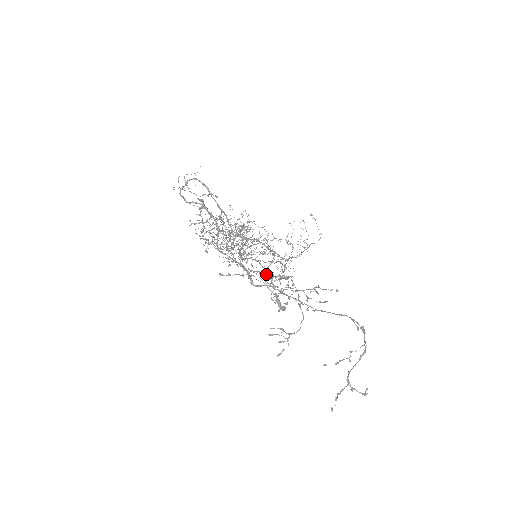
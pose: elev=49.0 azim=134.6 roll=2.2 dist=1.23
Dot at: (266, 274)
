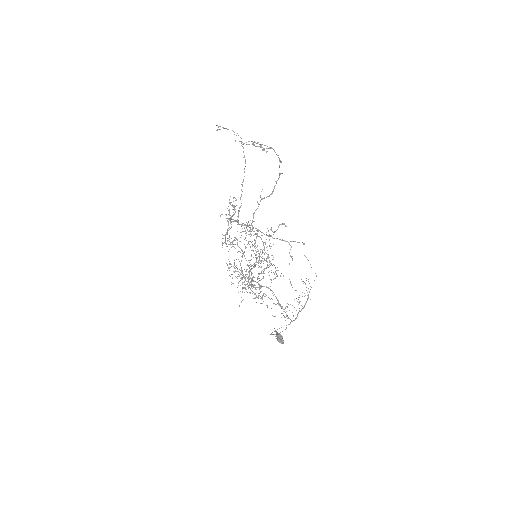
Dot at: occluded
